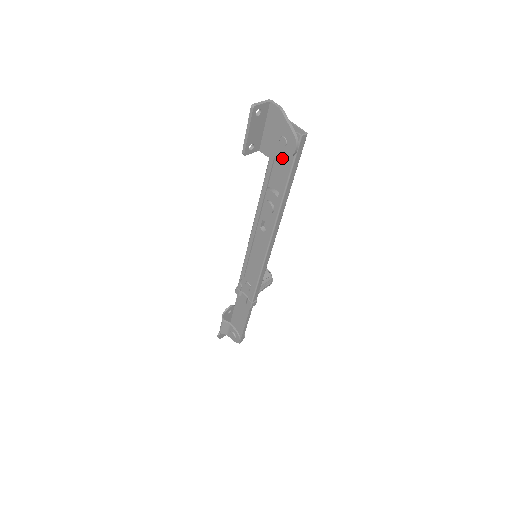
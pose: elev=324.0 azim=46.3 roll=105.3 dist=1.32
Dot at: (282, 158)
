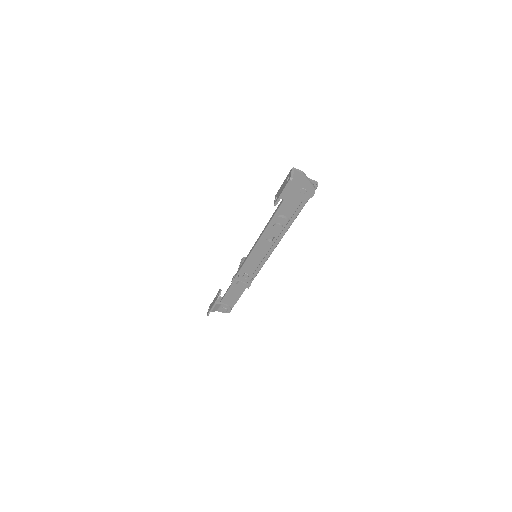
Dot at: occluded
